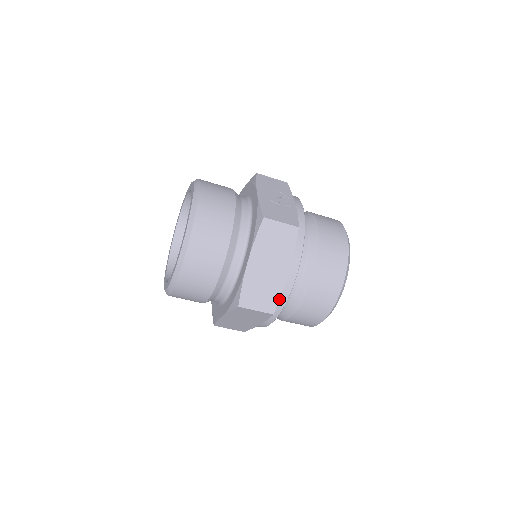
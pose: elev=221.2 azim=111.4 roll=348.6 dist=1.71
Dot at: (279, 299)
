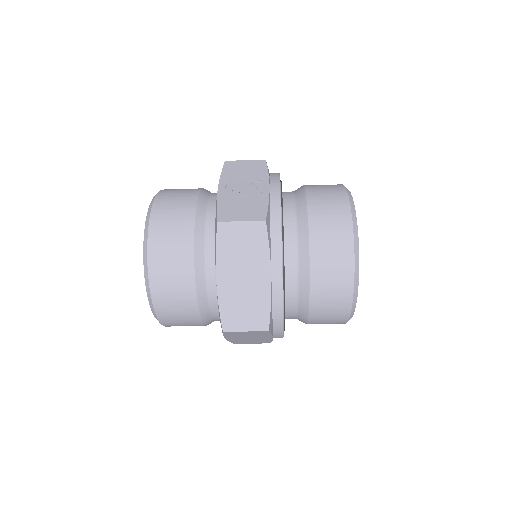
Dot at: (270, 312)
